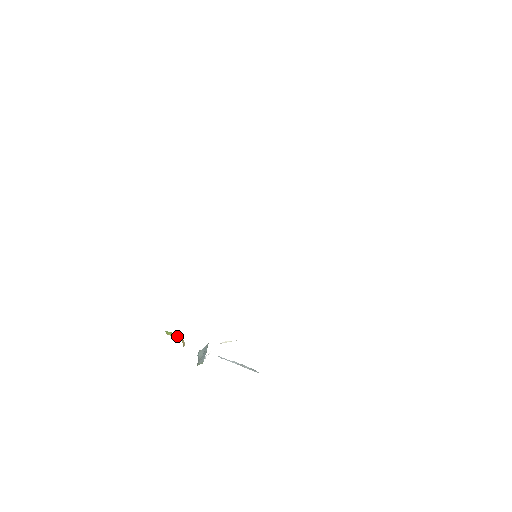
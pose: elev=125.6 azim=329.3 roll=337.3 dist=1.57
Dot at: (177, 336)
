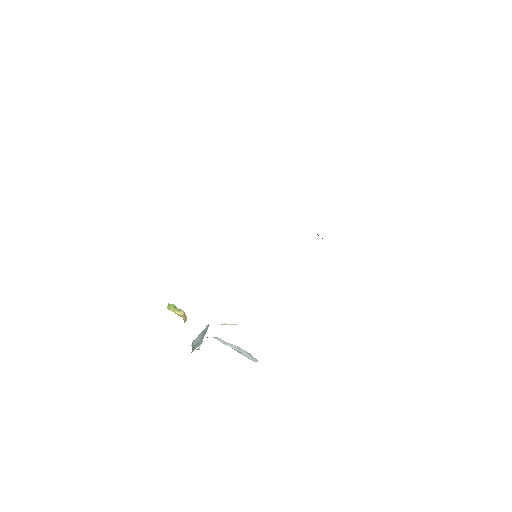
Dot at: (179, 311)
